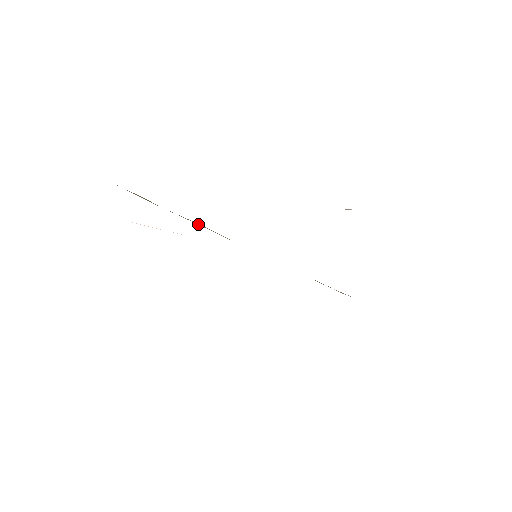
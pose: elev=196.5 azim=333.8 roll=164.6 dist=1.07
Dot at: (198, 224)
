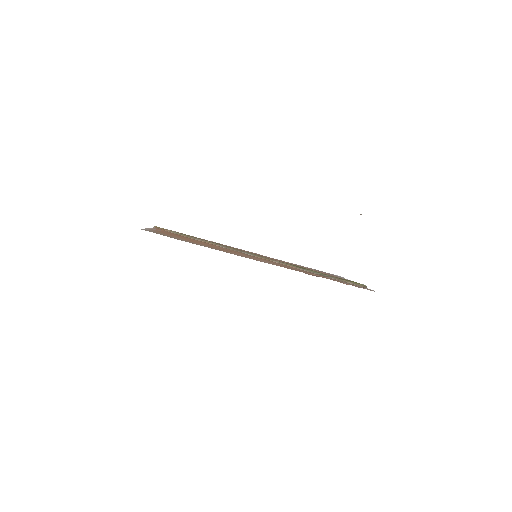
Dot at: (201, 241)
